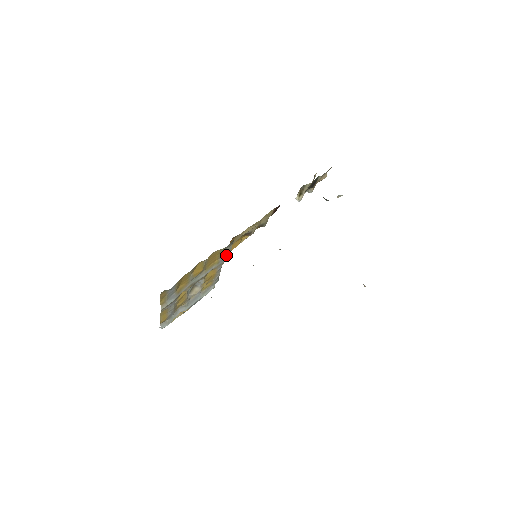
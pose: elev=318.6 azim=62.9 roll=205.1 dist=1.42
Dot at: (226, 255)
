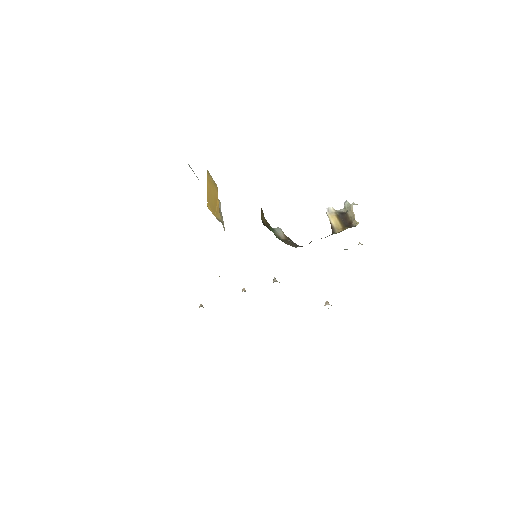
Dot at: occluded
